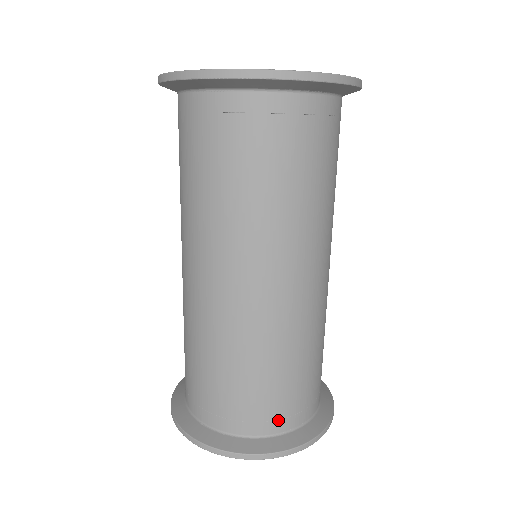
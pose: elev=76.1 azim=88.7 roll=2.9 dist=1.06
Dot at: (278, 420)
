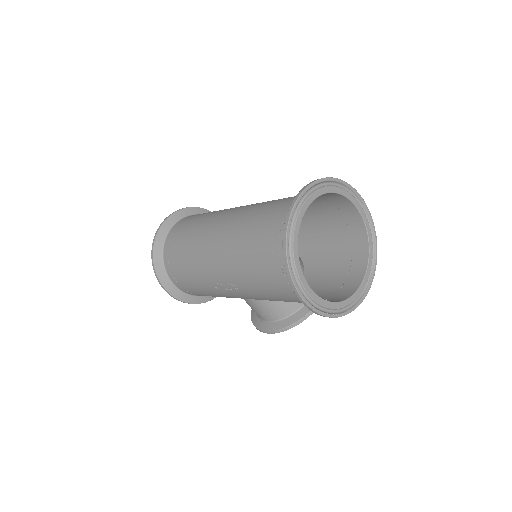
Dot at: occluded
